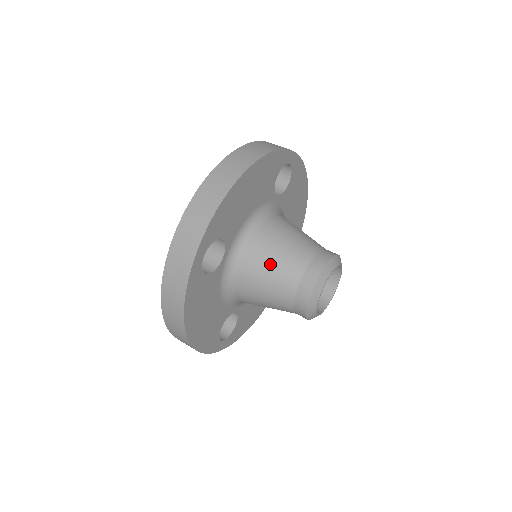
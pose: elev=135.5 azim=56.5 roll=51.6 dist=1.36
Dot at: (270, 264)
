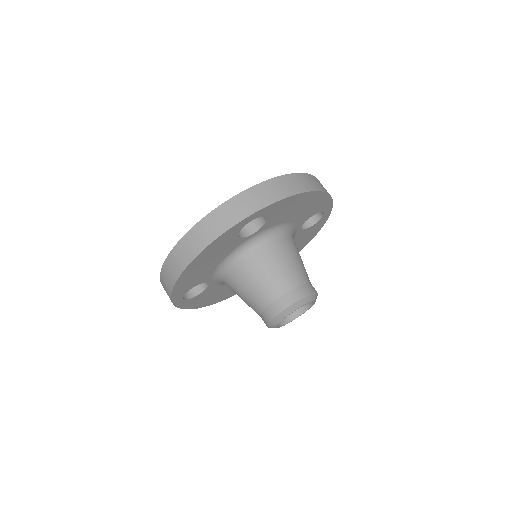
Dot at: (277, 264)
